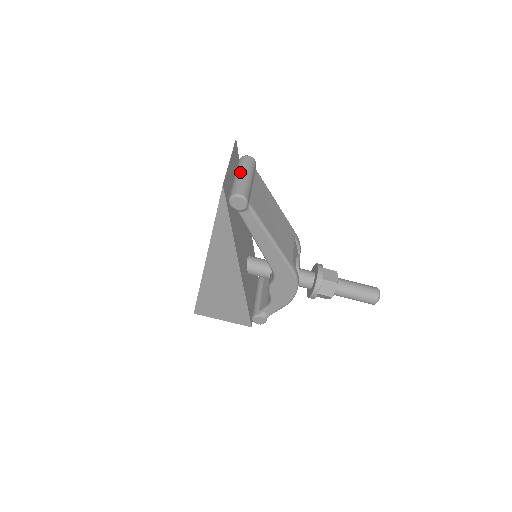
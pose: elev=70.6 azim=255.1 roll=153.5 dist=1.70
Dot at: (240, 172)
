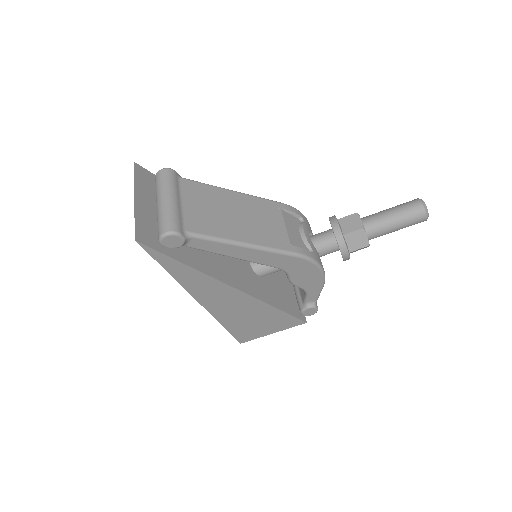
Dot at: (158, 200)
